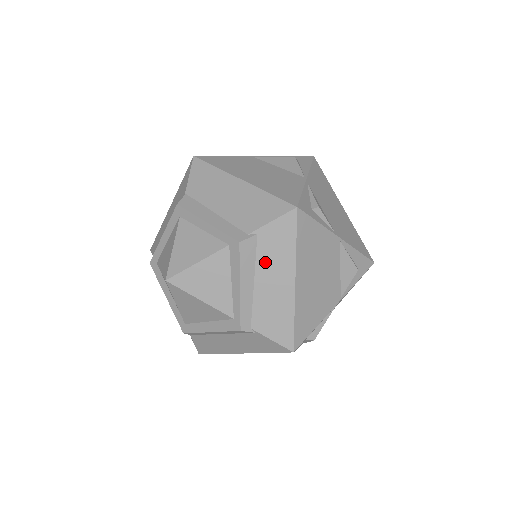
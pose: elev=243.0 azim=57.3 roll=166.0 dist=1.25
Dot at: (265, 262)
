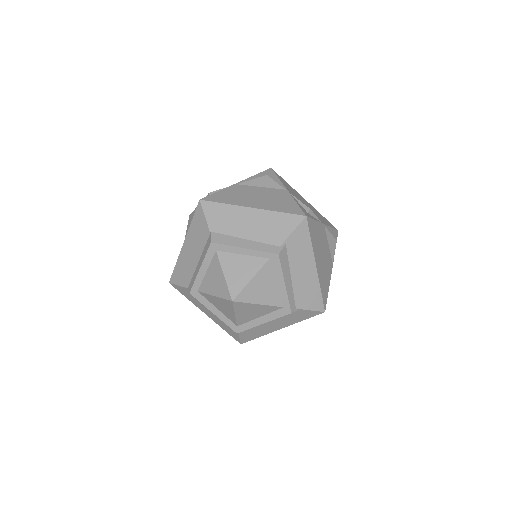
Dot at: (295, 261)
